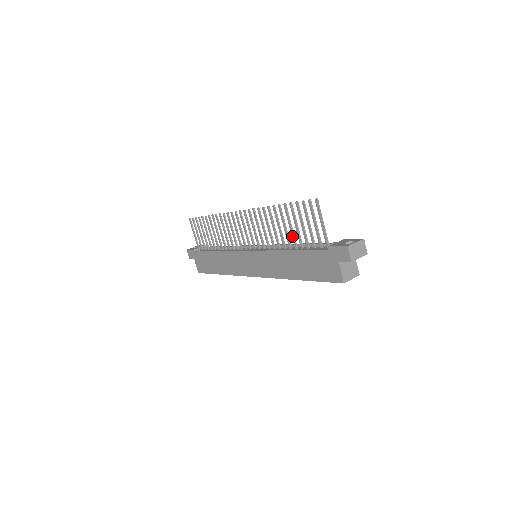
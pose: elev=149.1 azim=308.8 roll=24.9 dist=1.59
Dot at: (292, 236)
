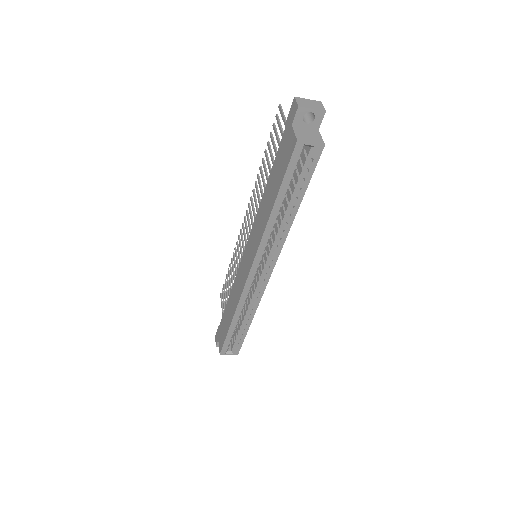
Dot at: occluded
